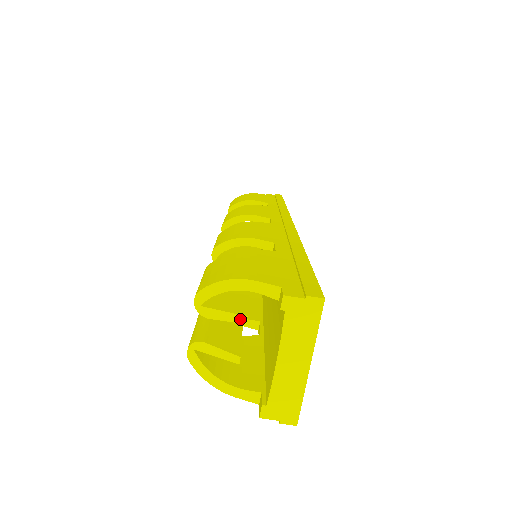
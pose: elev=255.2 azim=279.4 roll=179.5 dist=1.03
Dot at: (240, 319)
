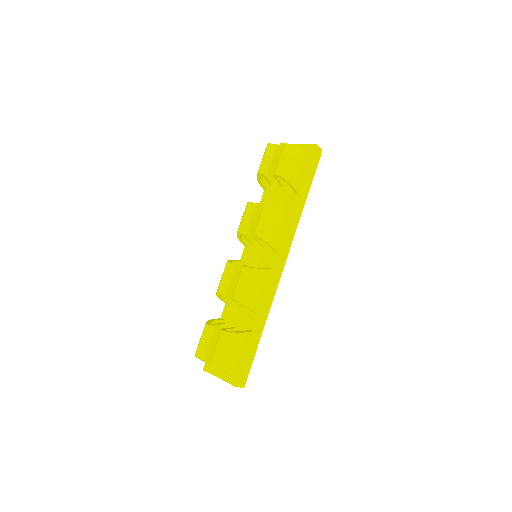
Dot at: (220, 369)
